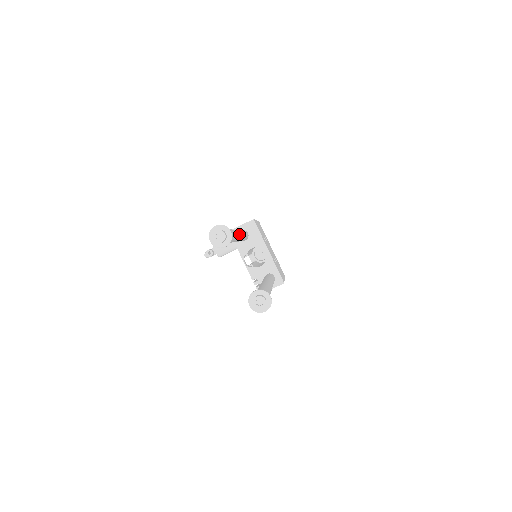
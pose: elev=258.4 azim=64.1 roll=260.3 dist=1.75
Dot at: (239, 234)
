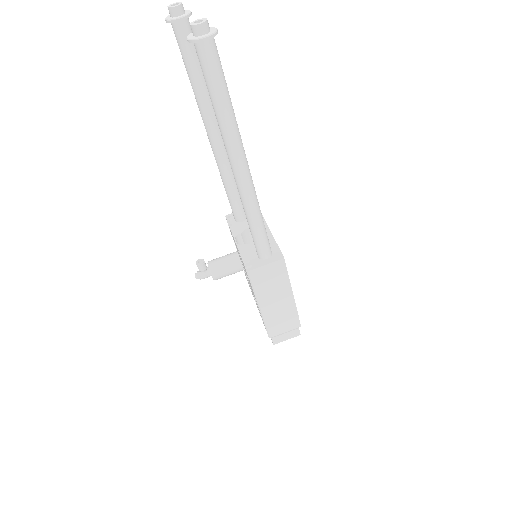
Dot at: occluded
